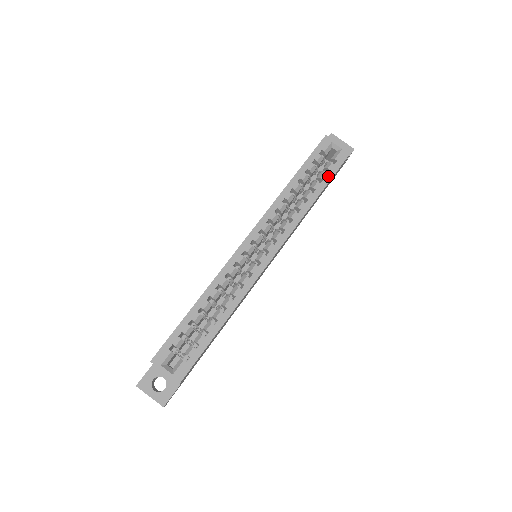
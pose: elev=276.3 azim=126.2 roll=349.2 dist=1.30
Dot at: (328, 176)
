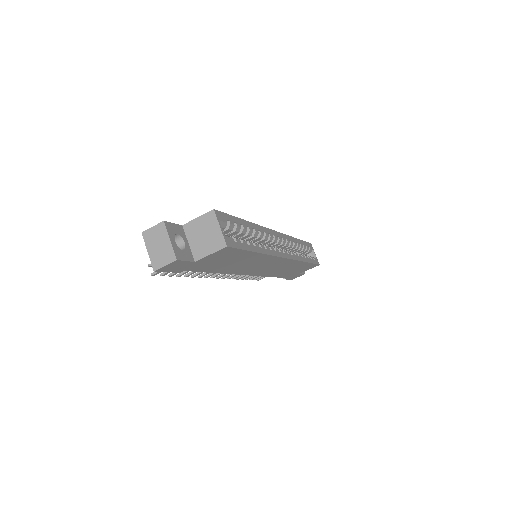
Dot at: (311, 260)
